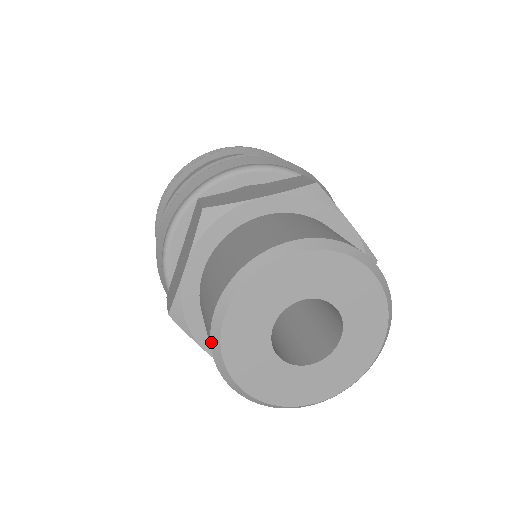
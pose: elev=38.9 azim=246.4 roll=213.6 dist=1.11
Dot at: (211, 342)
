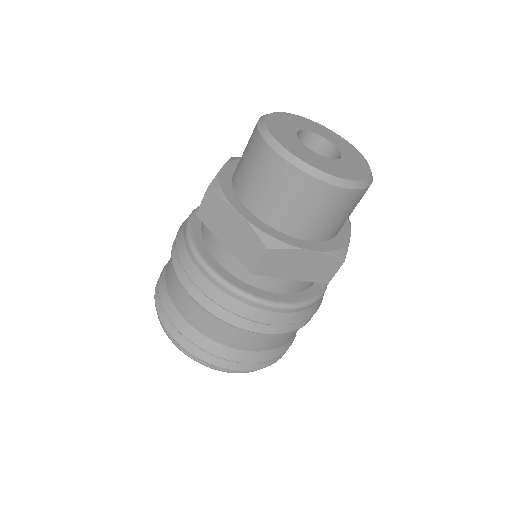
Dot at: (258, 127)
